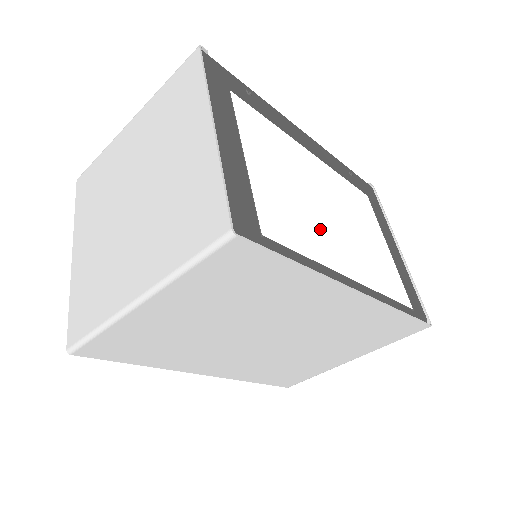
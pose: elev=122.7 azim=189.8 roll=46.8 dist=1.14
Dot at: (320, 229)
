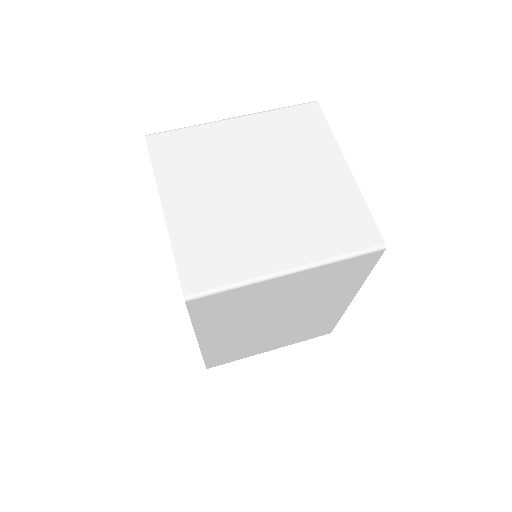
Dot at: occluded
